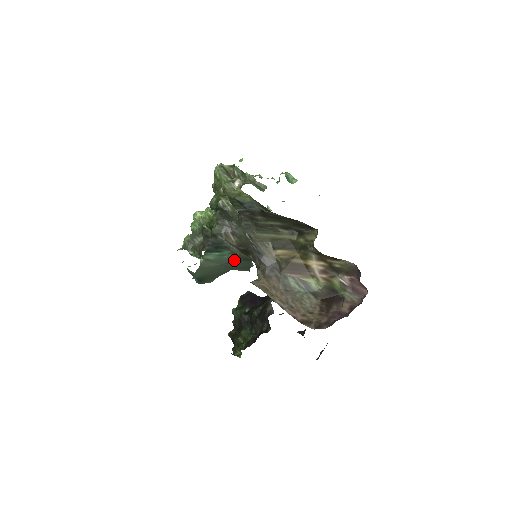
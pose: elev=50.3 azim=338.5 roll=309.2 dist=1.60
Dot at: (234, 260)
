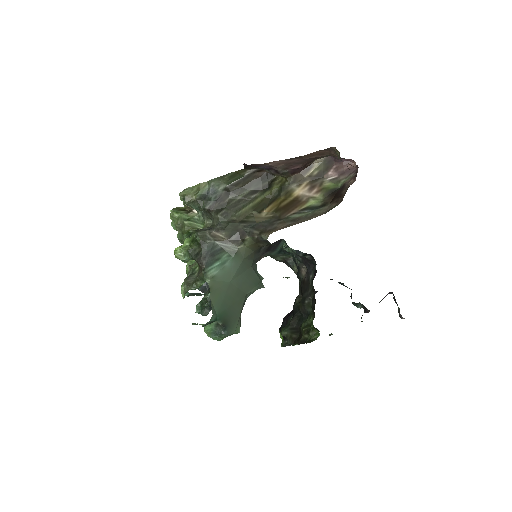
Dot at: (238, 266)
